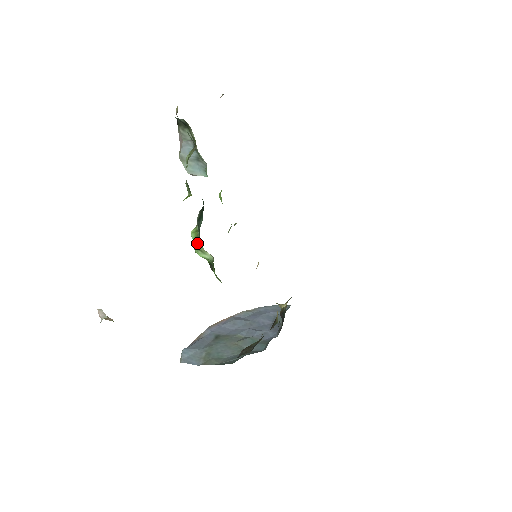
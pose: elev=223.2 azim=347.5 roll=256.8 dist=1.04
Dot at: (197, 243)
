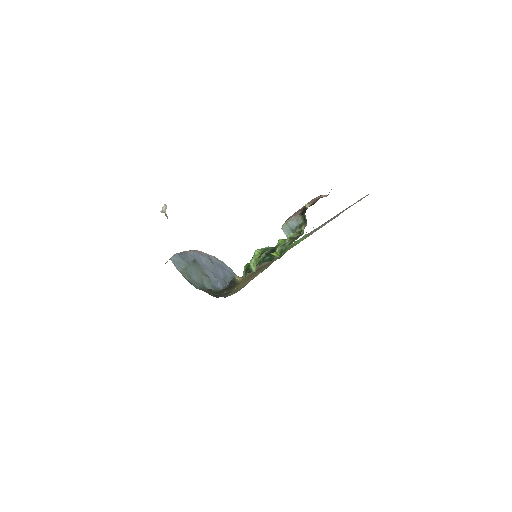
Dot at: (256, 261)
